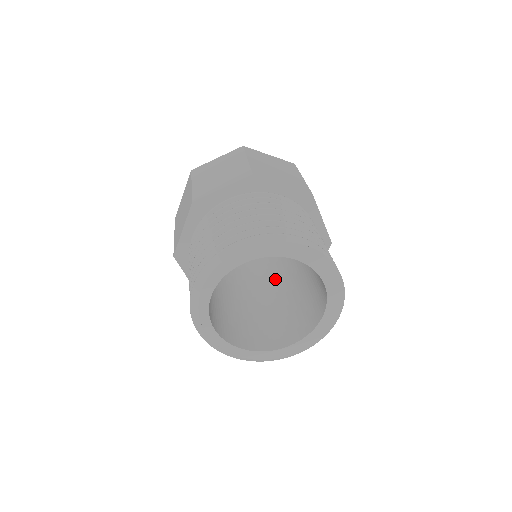
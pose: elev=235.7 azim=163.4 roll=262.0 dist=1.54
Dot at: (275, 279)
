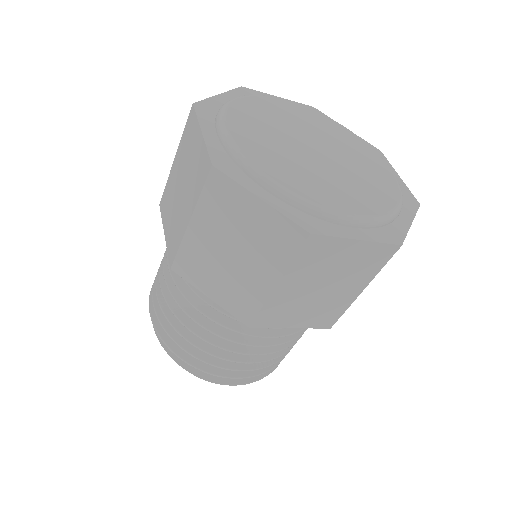
Dot at: occluded
